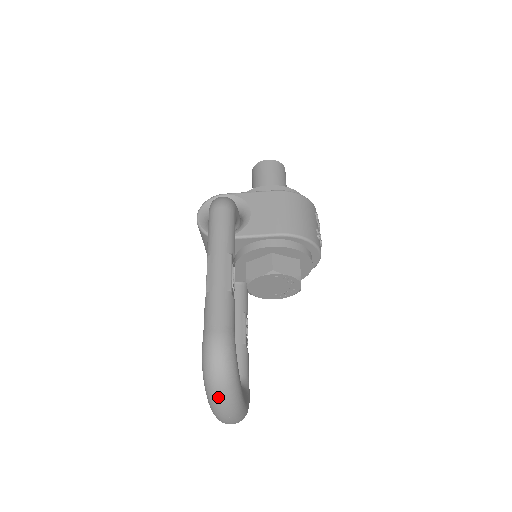
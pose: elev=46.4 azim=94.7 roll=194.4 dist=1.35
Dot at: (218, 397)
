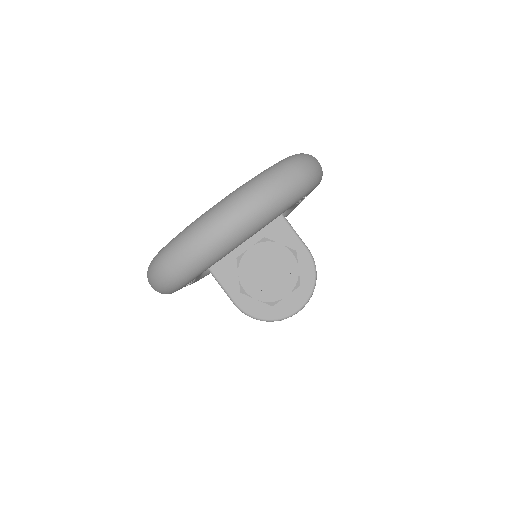
Dot at: (287, 175)
